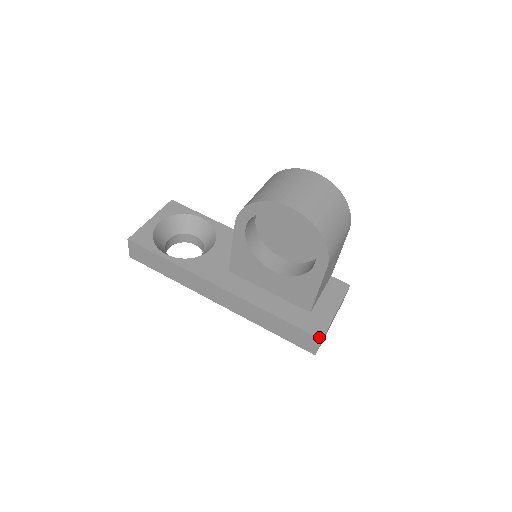
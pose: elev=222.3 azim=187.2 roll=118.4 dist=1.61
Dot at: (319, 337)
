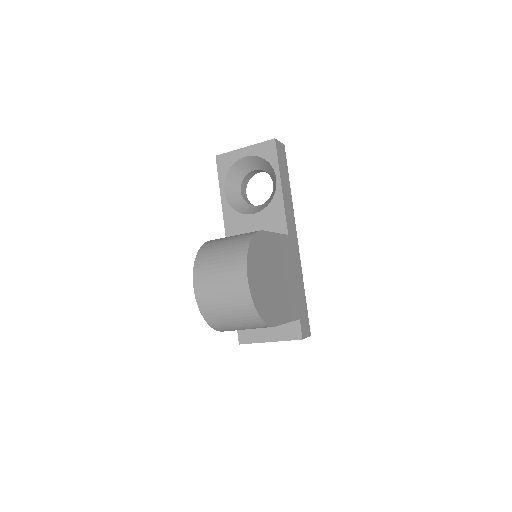
Dot at: (240, 341)
